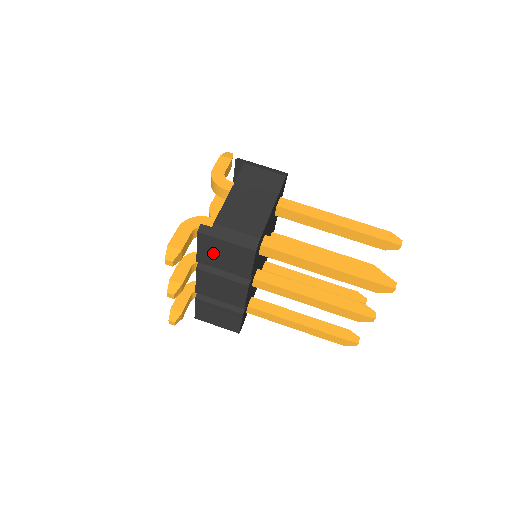
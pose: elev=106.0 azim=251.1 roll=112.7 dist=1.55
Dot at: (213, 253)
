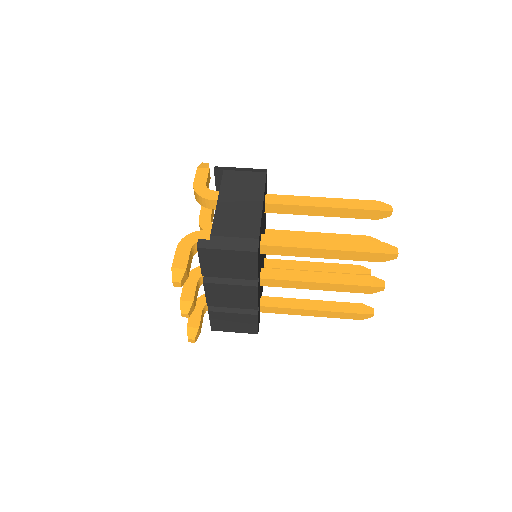
Dot at: (217, 264)
